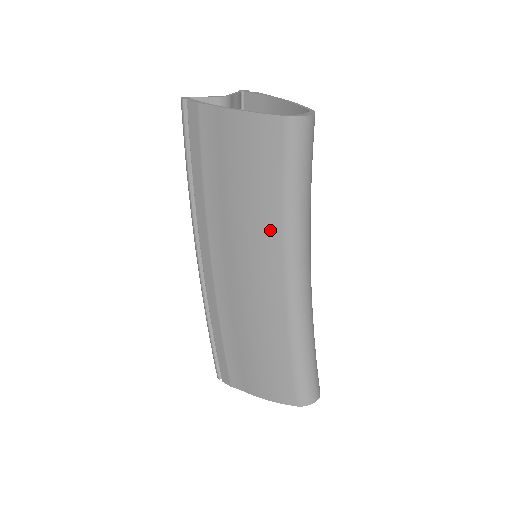
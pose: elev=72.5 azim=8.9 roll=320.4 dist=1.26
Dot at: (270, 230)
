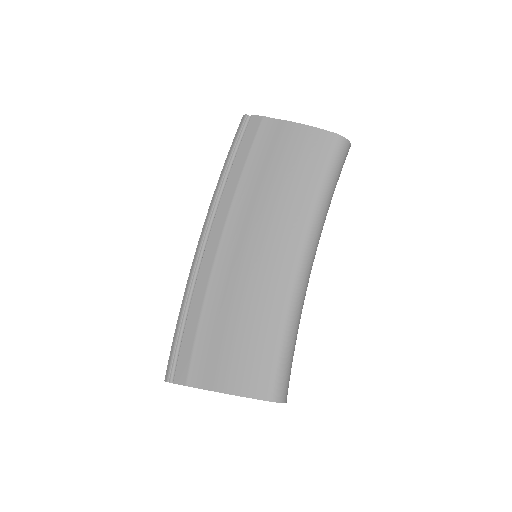
Dot at: (296, 215)
